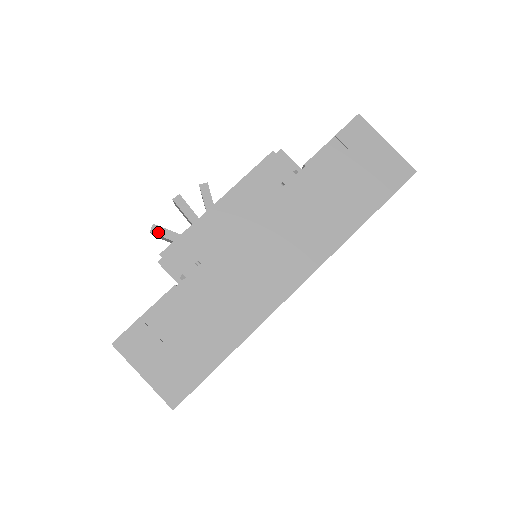
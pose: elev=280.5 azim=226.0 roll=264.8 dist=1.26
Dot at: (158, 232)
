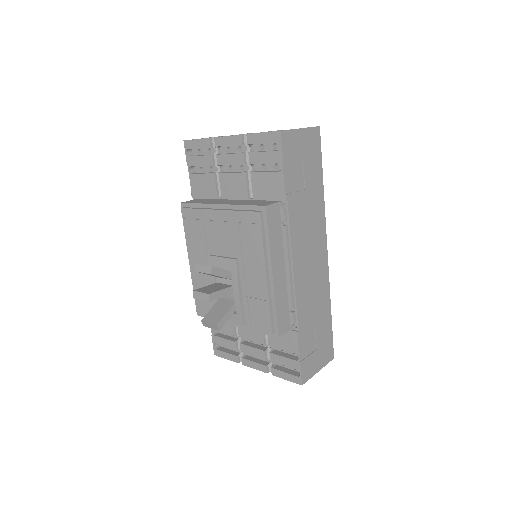
Dot at: (223, 324)
